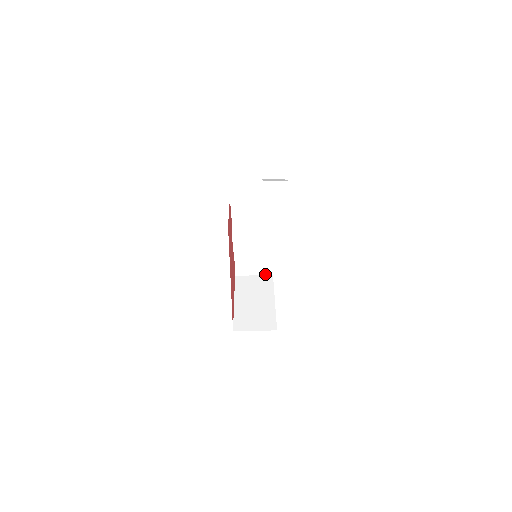
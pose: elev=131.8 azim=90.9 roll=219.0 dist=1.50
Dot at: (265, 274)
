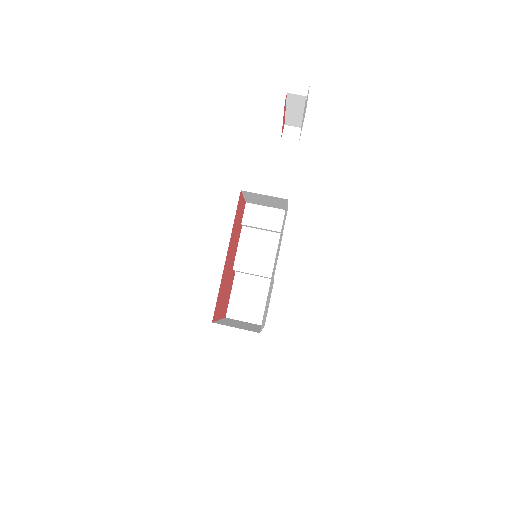
Dot at: (257, 323)
